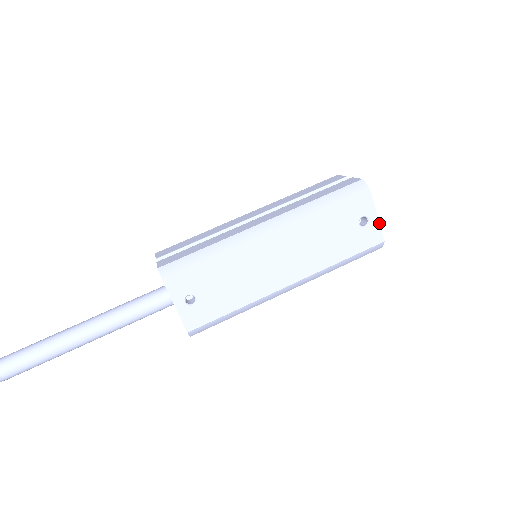
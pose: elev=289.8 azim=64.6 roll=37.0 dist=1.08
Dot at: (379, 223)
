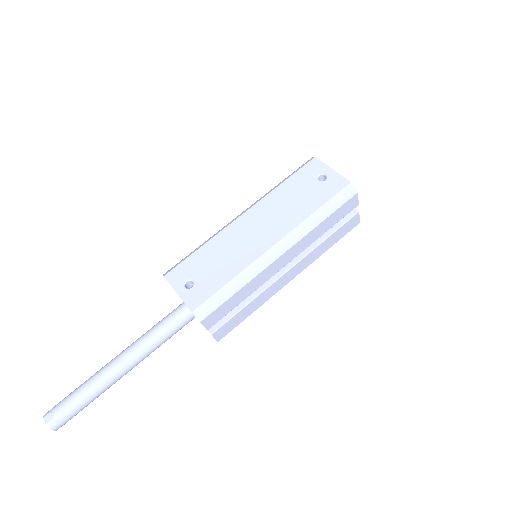
Dot at: (337, 173)
